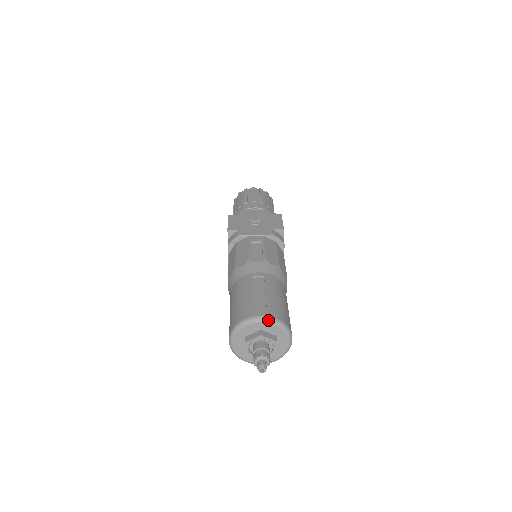
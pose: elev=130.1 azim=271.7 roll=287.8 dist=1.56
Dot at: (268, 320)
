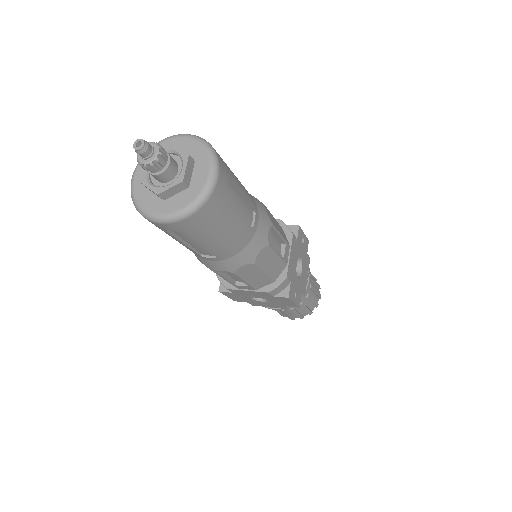
Dot at: (190, 135)
